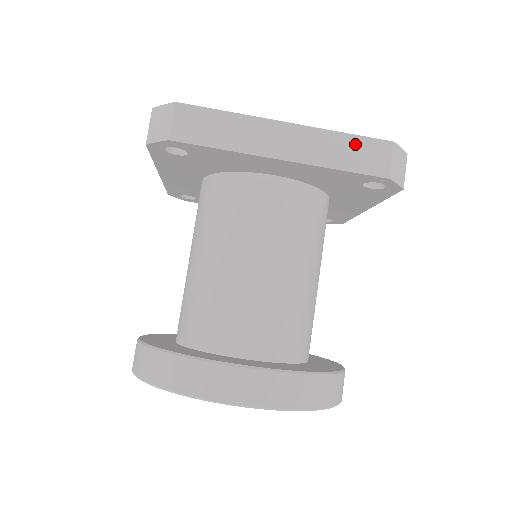
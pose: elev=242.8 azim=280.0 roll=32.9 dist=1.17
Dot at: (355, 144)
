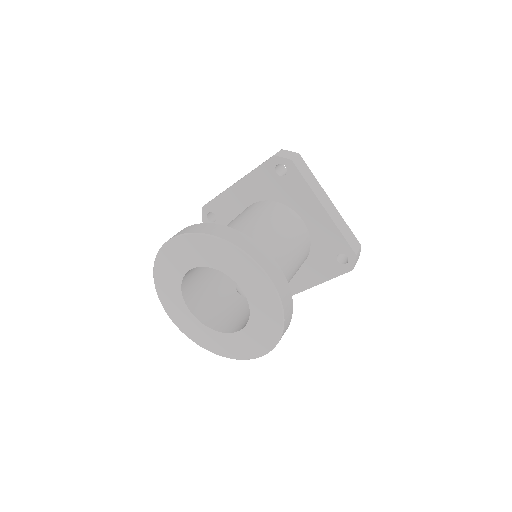
Dot at: (349, 232)
